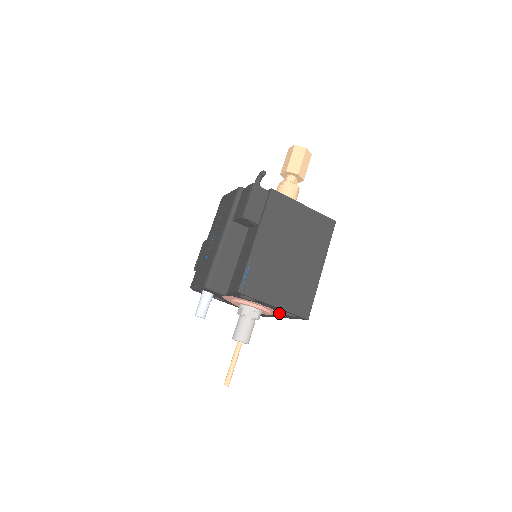
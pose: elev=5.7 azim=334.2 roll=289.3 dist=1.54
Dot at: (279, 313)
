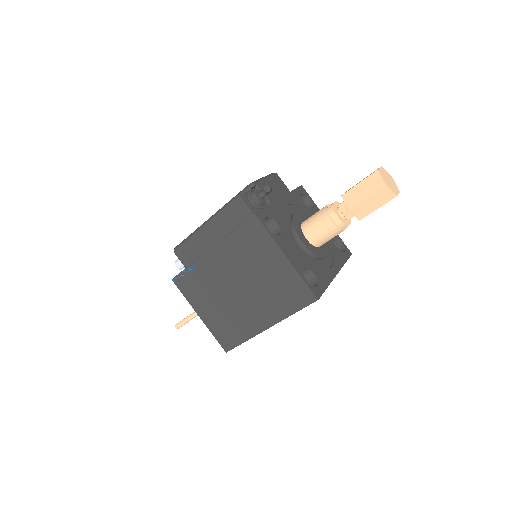
Dot at: occluded
